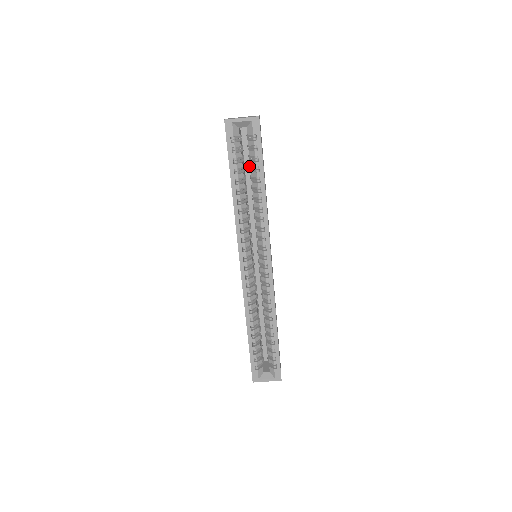
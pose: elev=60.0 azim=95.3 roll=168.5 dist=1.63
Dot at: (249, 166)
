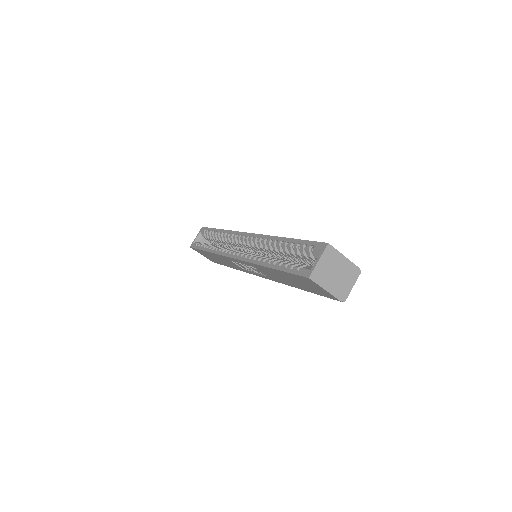
Dot at: (219, 244)
